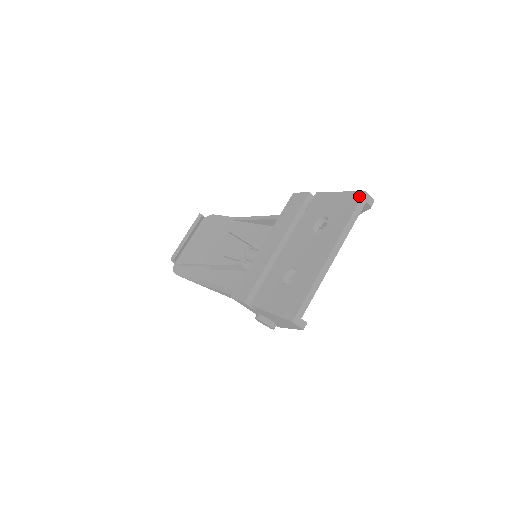
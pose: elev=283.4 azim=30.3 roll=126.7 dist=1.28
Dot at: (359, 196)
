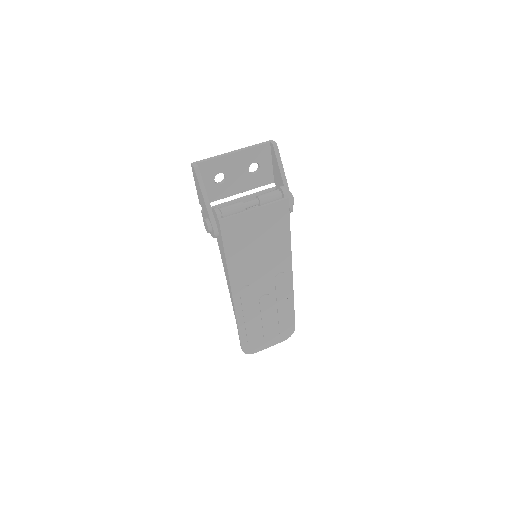
Dot at: (269, 143)
